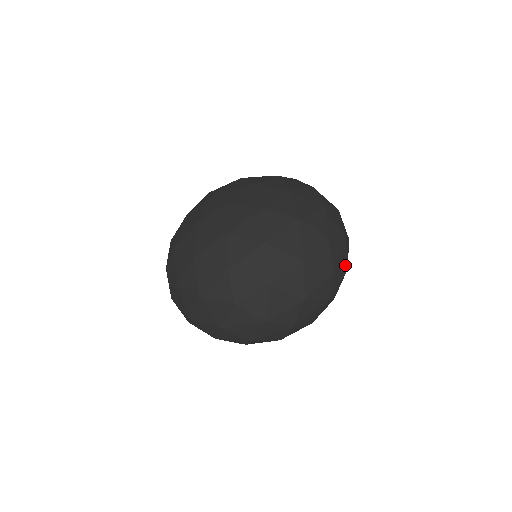
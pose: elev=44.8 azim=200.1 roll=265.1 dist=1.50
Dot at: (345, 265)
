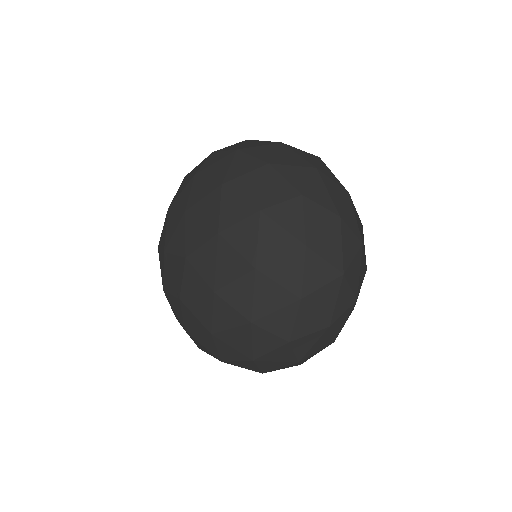
Dot at: (343, 193)
